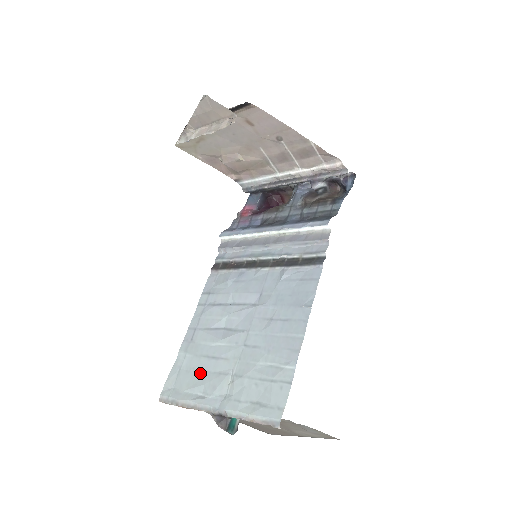
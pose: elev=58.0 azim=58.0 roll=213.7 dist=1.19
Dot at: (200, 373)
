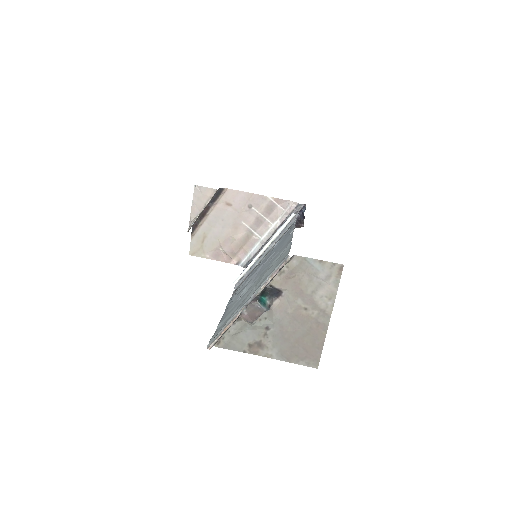
Dot at: (234, 311)
